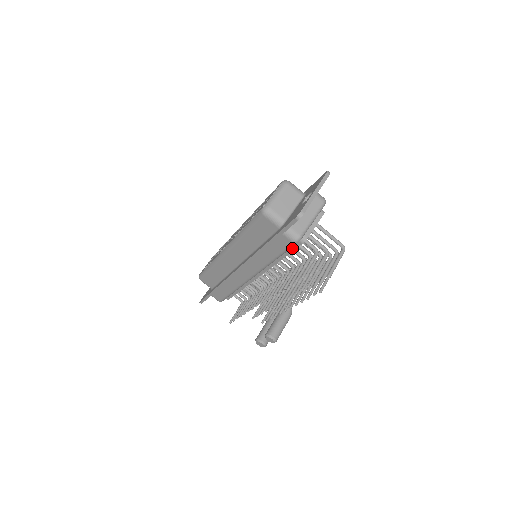
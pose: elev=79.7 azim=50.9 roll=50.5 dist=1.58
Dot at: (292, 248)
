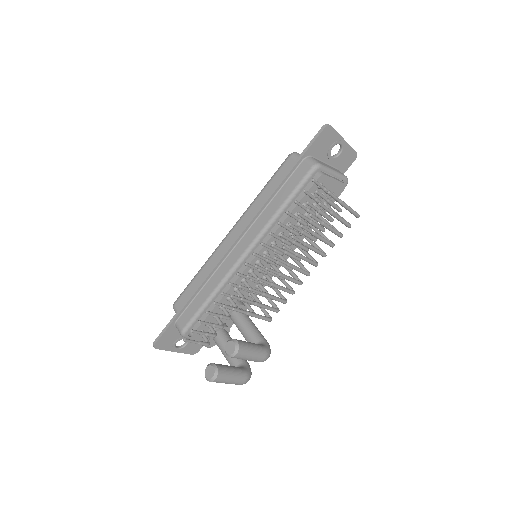
Dot at: (306, 189)
